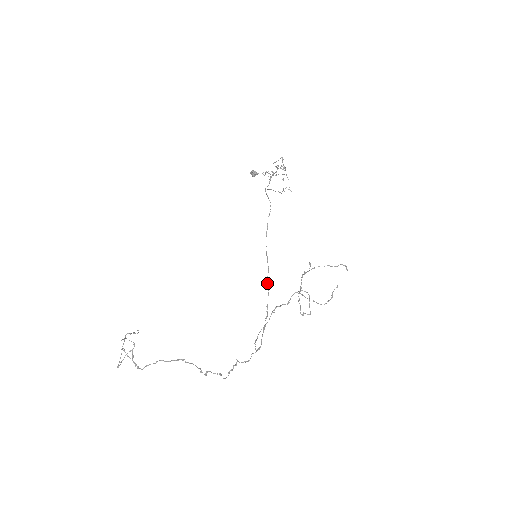
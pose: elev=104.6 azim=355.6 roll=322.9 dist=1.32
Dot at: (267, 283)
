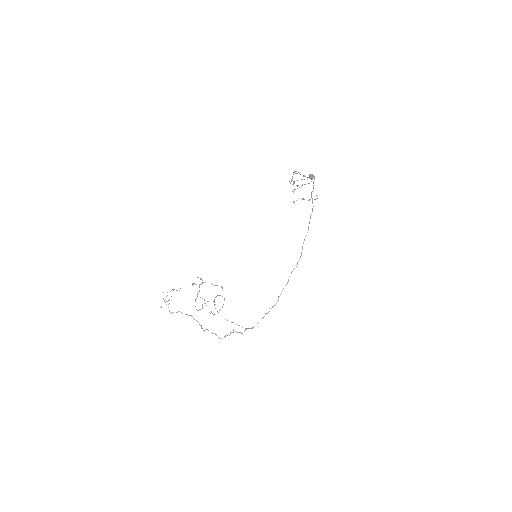
Dot at: occluded
